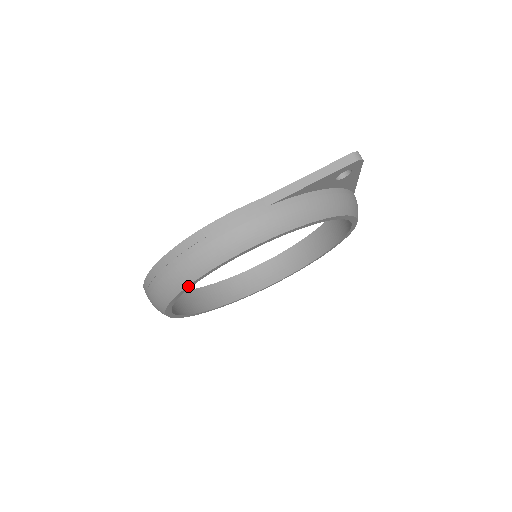
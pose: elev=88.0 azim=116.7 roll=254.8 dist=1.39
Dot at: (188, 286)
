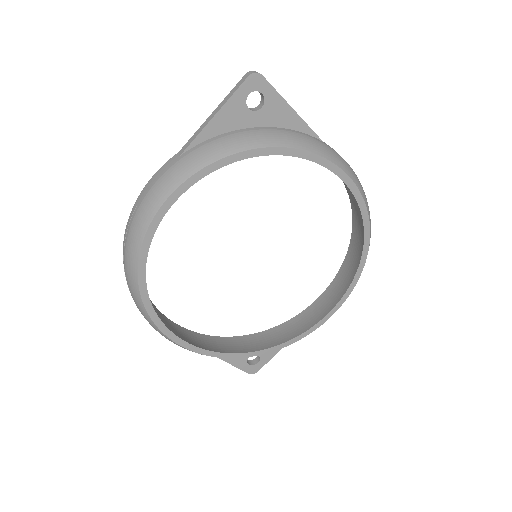
Dot at: (139, 268)
